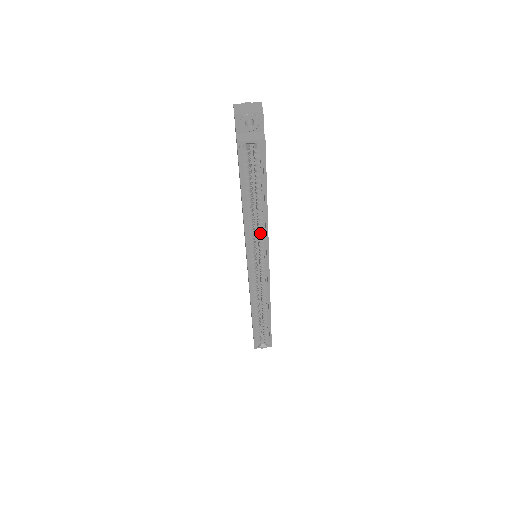
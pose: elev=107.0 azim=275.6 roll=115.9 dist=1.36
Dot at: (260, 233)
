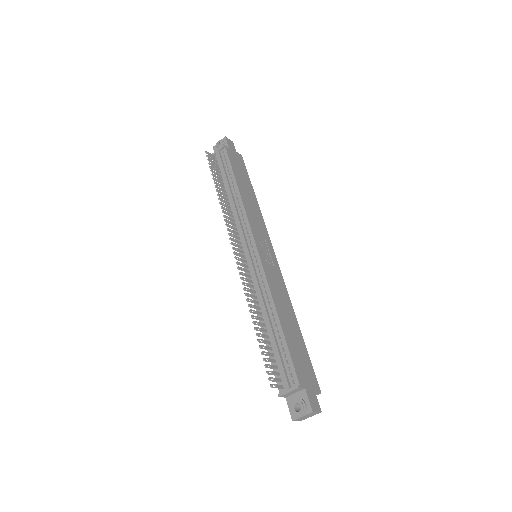
Dot at: occluded
